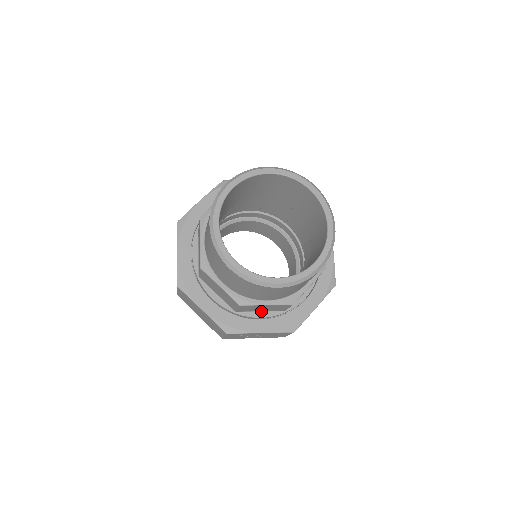
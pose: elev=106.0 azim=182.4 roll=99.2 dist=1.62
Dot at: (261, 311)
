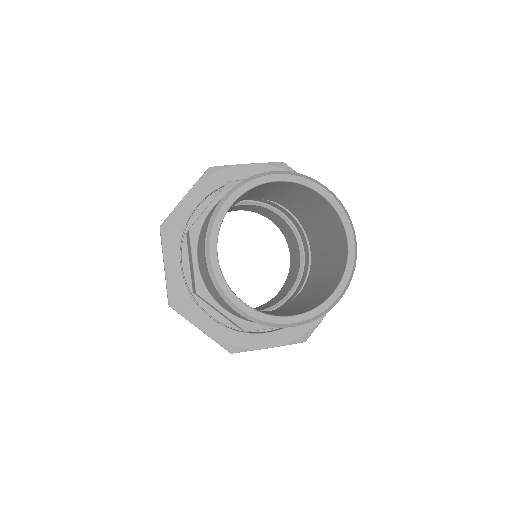
Dot at: occluded
